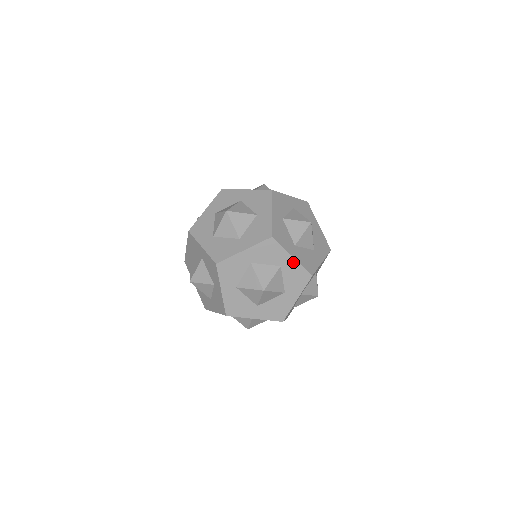
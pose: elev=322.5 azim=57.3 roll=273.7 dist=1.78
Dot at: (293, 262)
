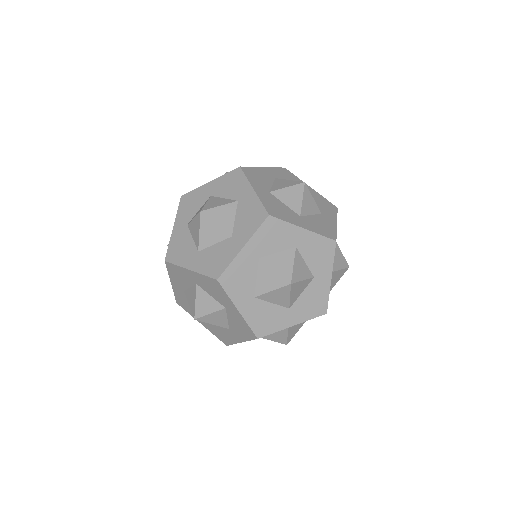
Dot at: (252, 196)
